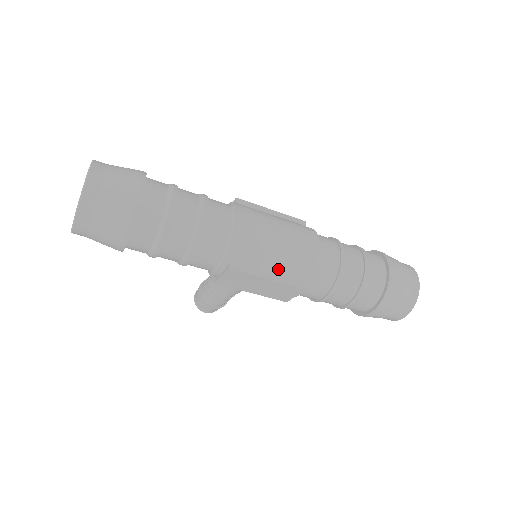
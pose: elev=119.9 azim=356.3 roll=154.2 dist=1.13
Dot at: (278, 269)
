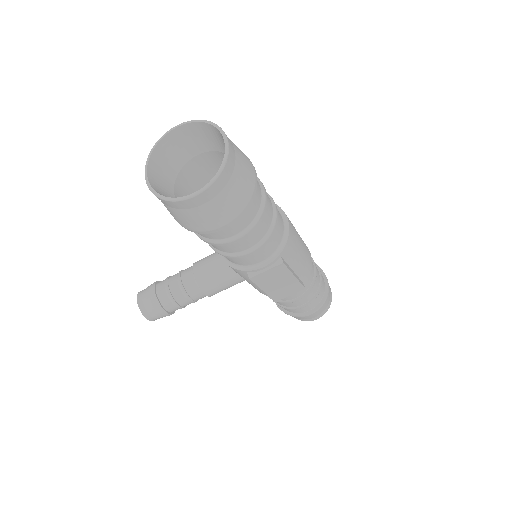
Dot at: (298, 268)
